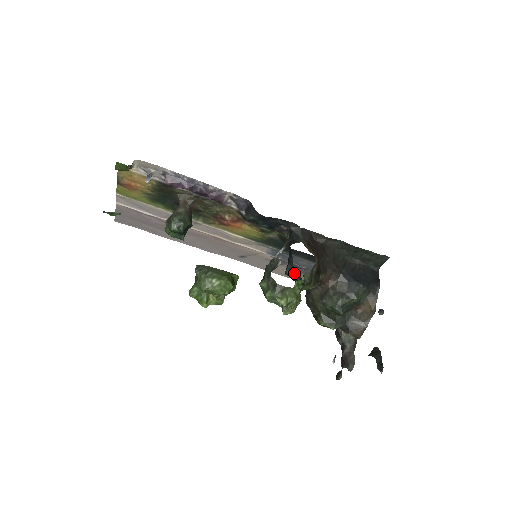
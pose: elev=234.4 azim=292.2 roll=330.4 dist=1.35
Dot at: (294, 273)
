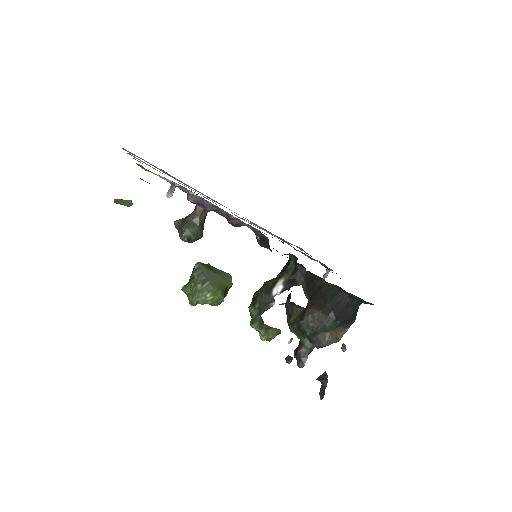
Dot at: occluded
